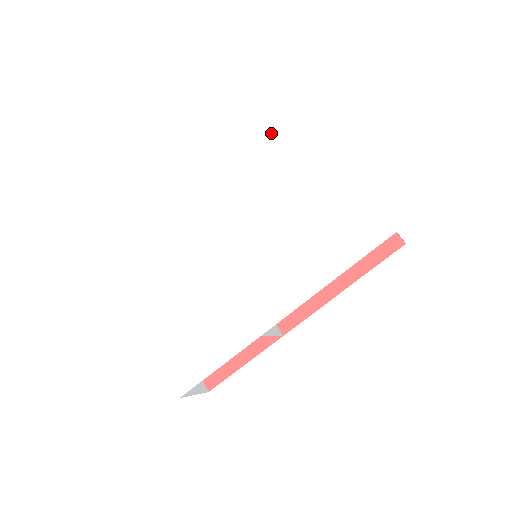
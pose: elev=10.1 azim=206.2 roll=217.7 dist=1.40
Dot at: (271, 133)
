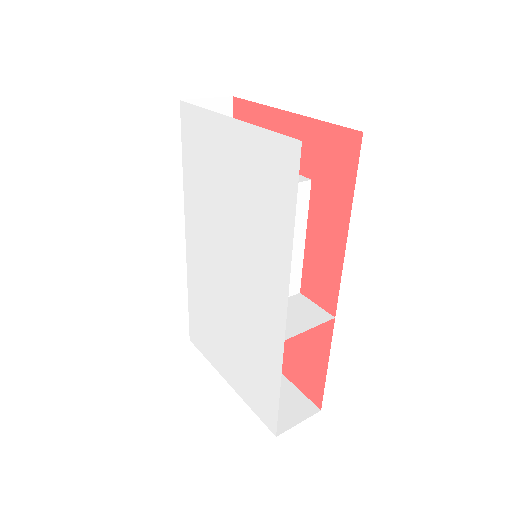
Dot at: (182, 137)
